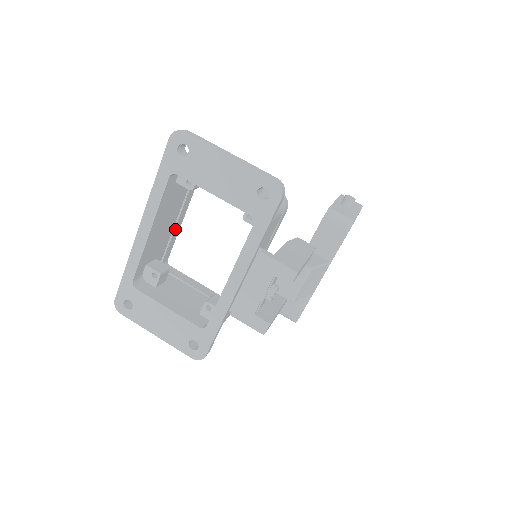
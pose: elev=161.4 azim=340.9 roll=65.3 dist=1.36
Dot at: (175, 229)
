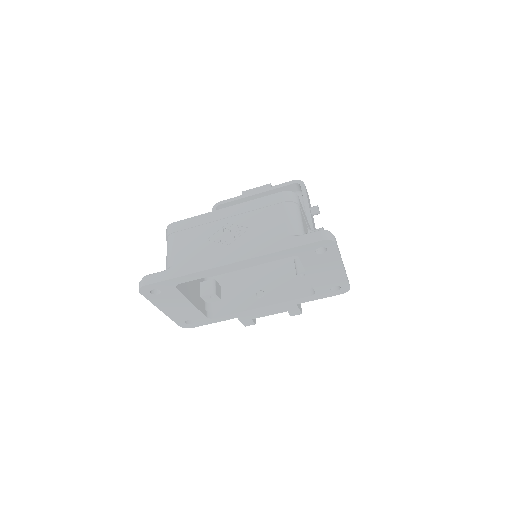
Dot at: occluded
